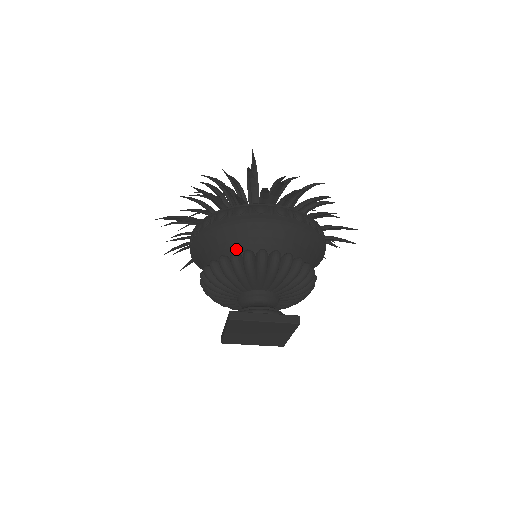
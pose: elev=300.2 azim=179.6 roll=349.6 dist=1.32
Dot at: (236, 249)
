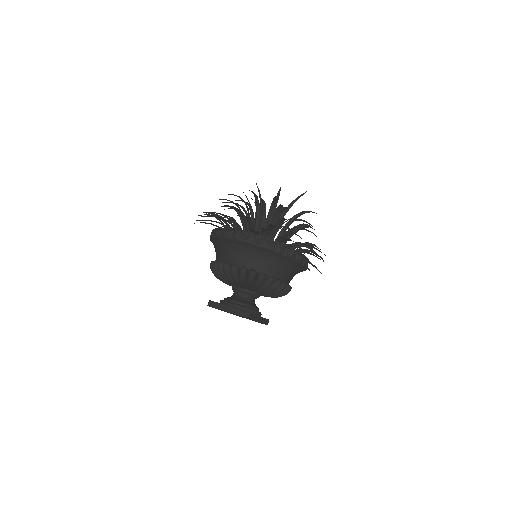
Dot at: (273, 273)
